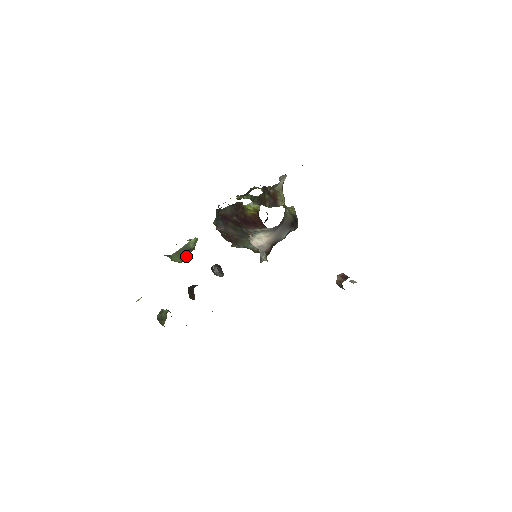
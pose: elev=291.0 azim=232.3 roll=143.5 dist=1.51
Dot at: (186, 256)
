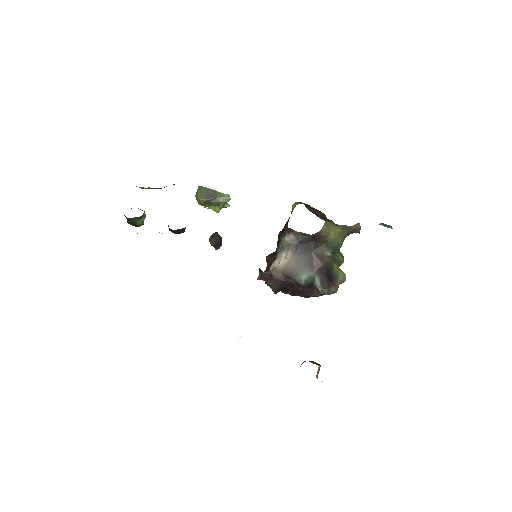
Dot at: (207, 201)
